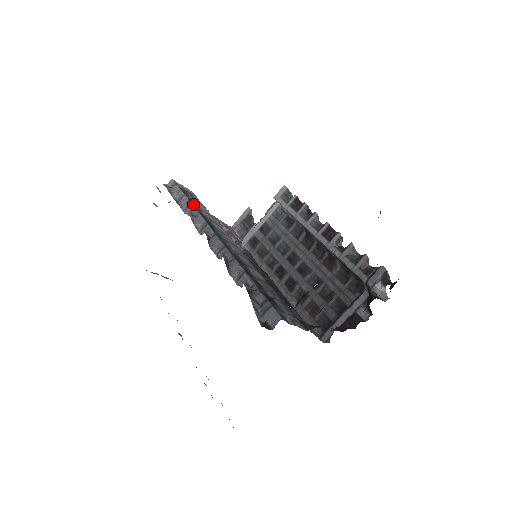
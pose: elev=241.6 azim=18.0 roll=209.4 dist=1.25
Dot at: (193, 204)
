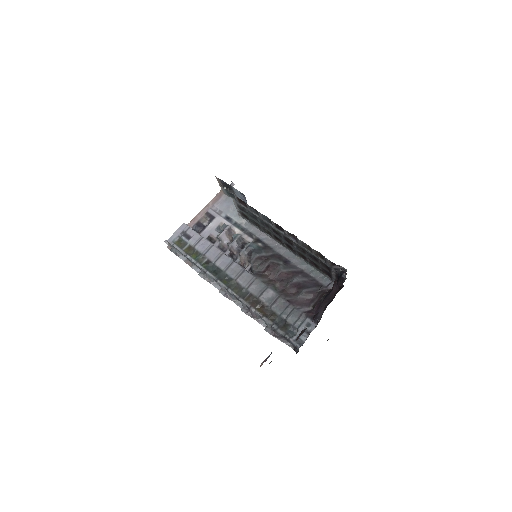
Dot at: (195, 257)
